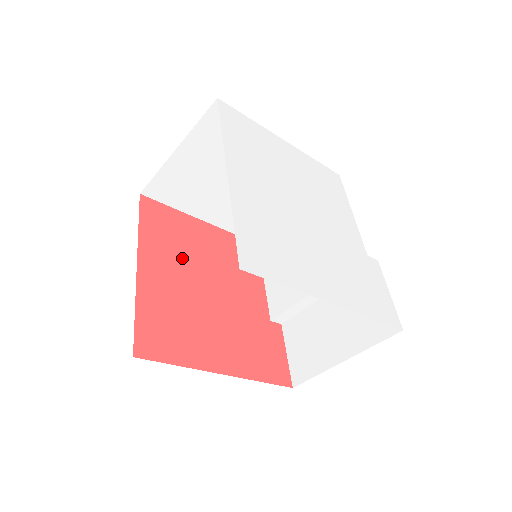
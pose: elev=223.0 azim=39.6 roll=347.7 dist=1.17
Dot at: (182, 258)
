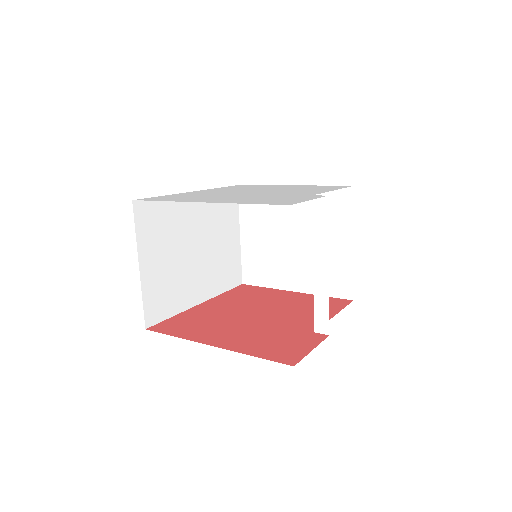
Dot at: (246, 303)
